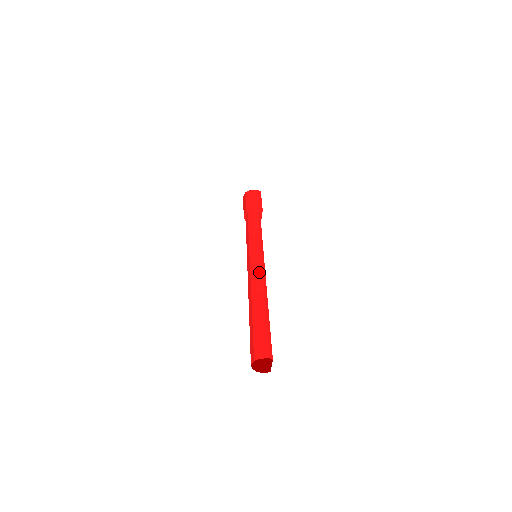
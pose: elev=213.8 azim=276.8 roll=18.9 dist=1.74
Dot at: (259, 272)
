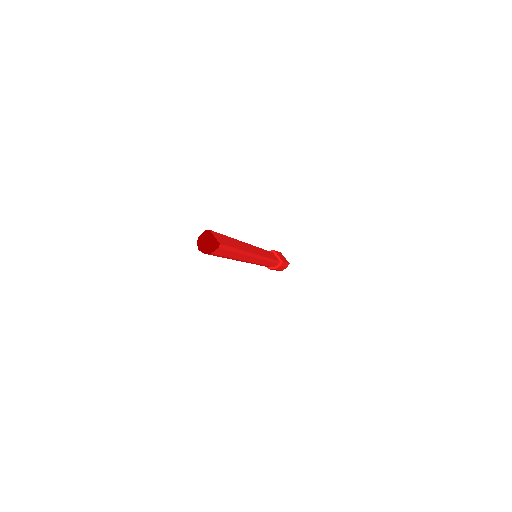
Dot at: occluded
